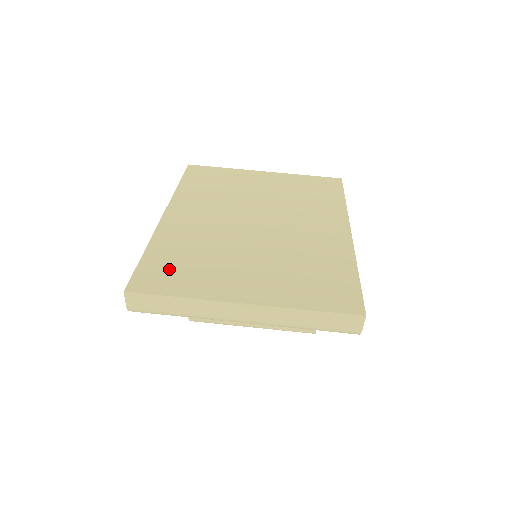
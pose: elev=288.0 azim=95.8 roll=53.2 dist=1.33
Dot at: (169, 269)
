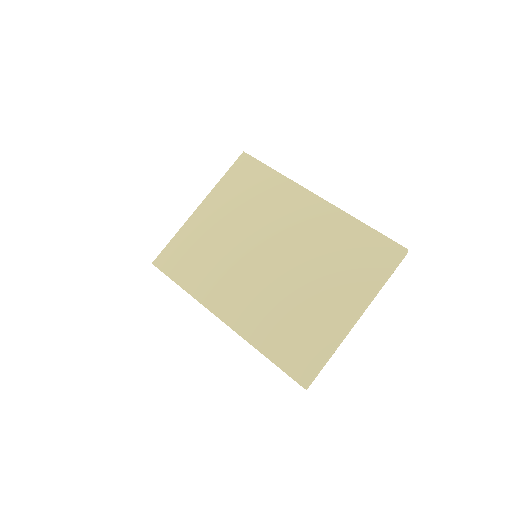
Dot at: (296, 348)
